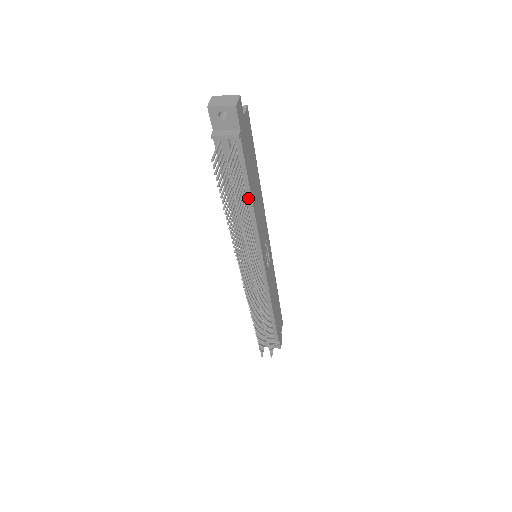
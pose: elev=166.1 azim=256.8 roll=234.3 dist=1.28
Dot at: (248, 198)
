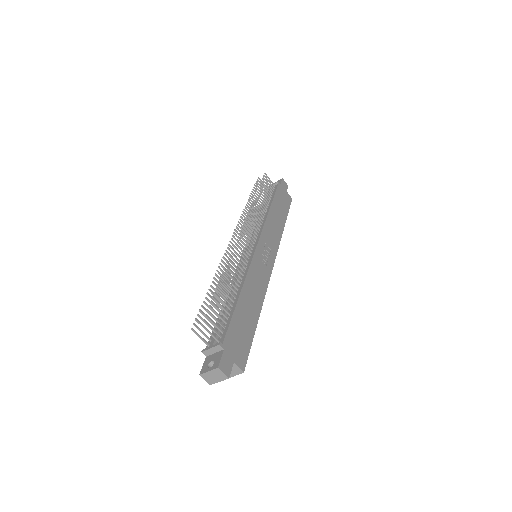
Dot at: (269, 207)
